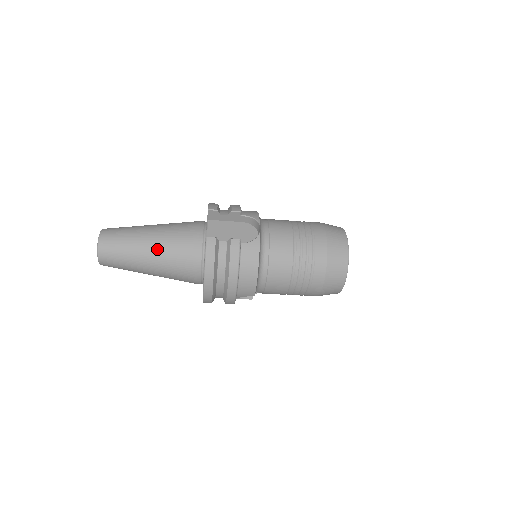
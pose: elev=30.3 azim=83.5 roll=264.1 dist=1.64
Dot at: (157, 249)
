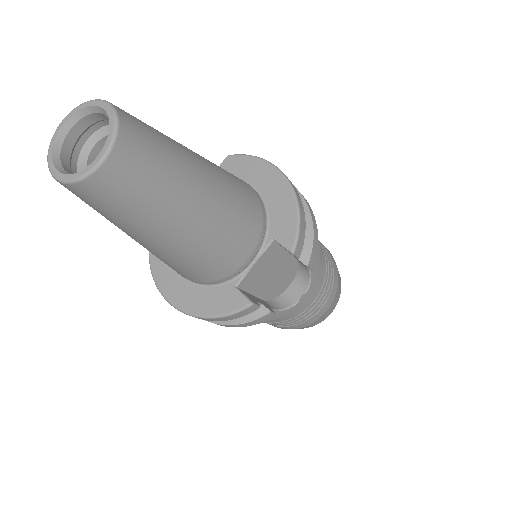
Dot at: (177, 248)
